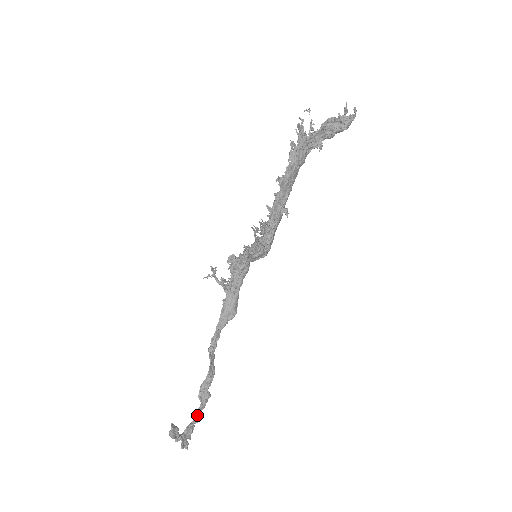
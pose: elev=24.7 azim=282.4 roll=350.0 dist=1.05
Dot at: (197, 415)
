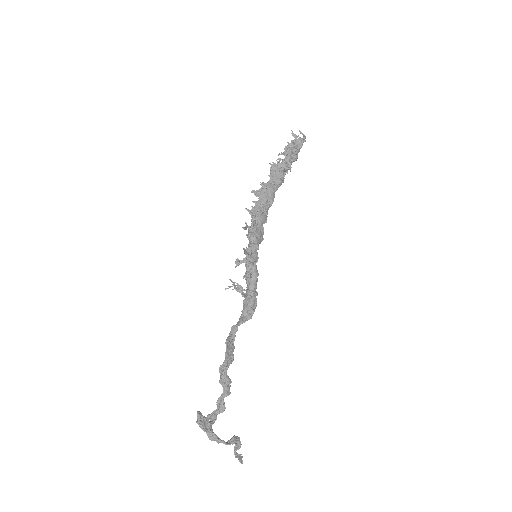
Dot at: (220, 401)
